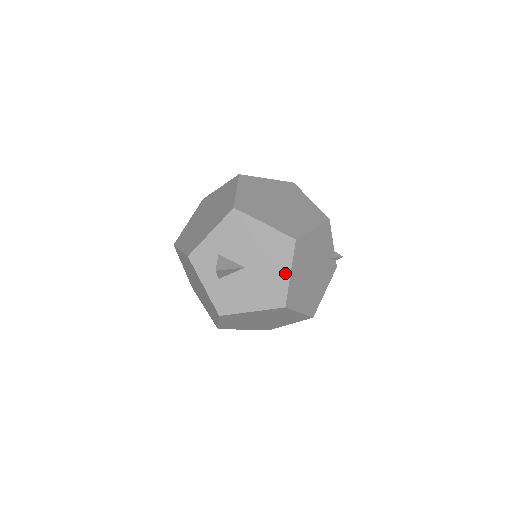
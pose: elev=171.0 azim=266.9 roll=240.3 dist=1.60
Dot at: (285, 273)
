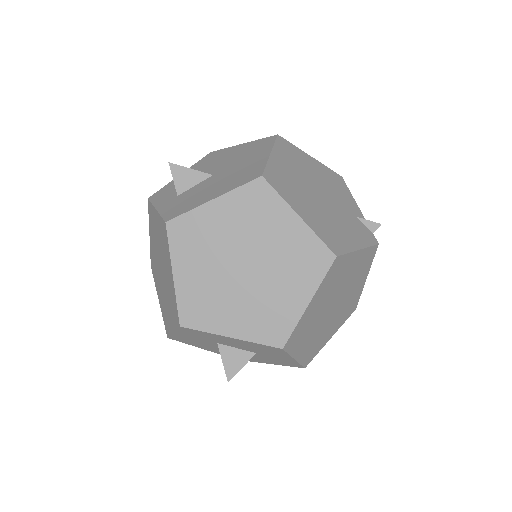
Dot at: (263, 156)
